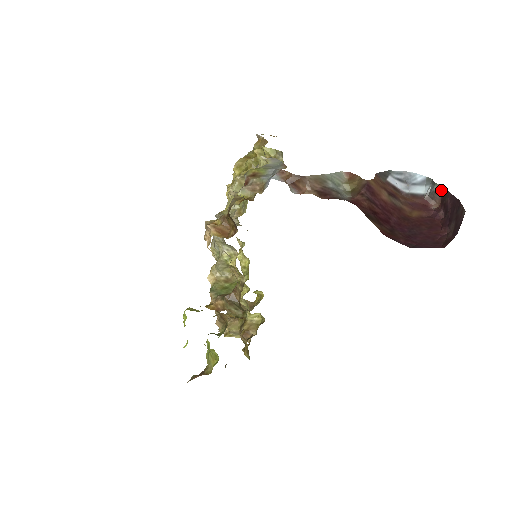
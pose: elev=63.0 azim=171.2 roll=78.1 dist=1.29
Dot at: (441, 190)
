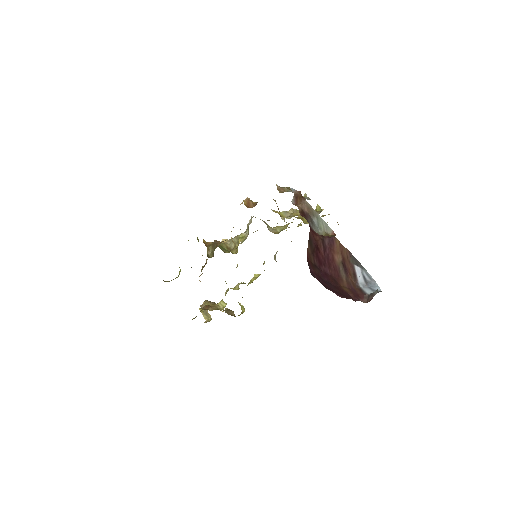
Dot at: occluded
